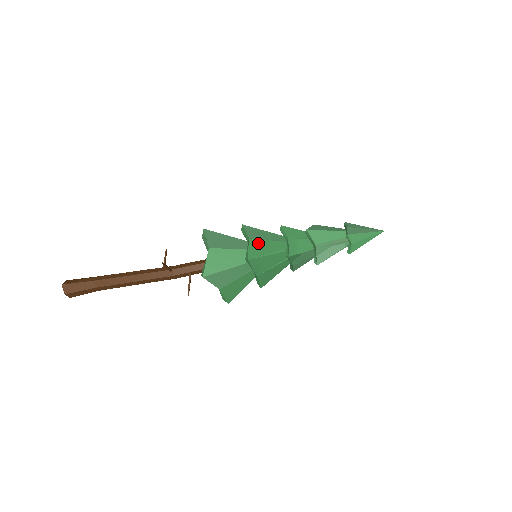
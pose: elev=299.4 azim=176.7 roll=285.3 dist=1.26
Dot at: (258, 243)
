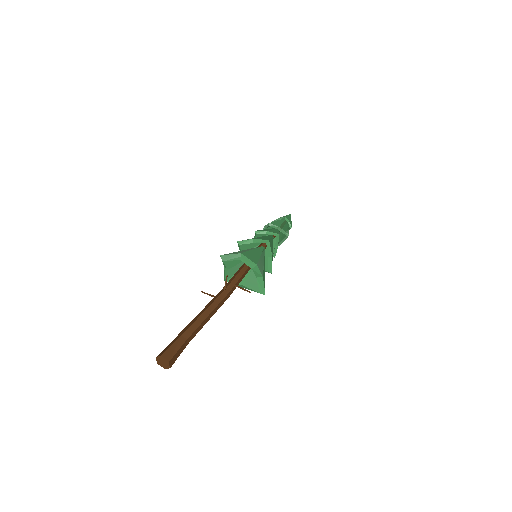
Dot at: (259, 238)
